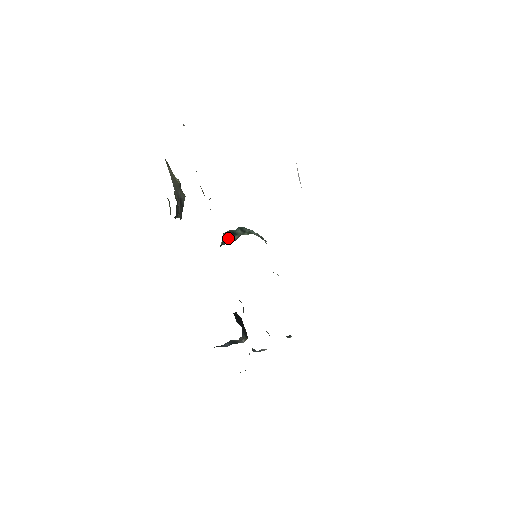
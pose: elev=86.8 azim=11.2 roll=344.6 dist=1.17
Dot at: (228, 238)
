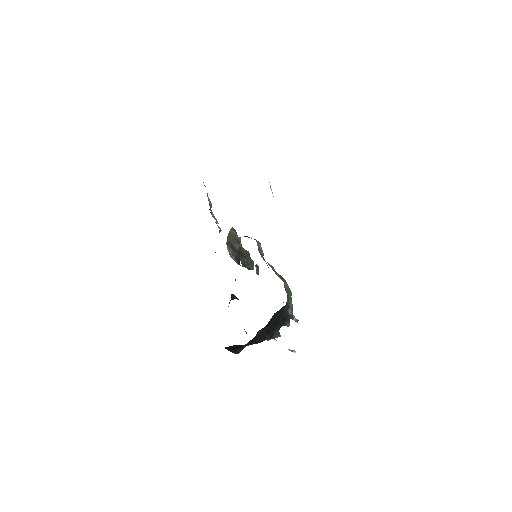
Dot at: occluded
